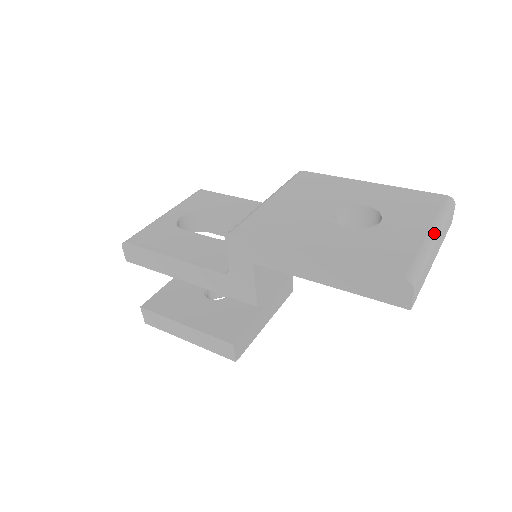
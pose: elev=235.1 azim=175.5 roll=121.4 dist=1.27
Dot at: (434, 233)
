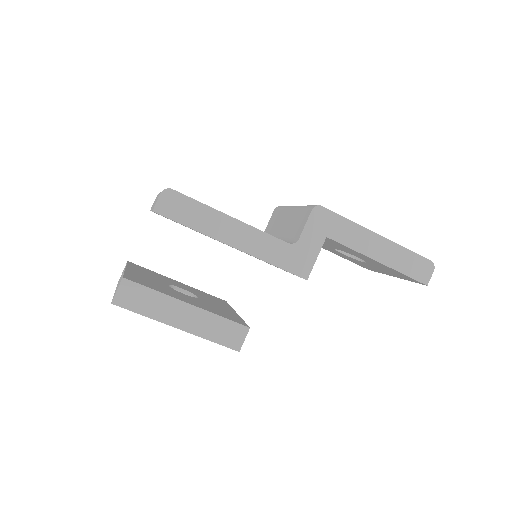
Dot at: occluded
